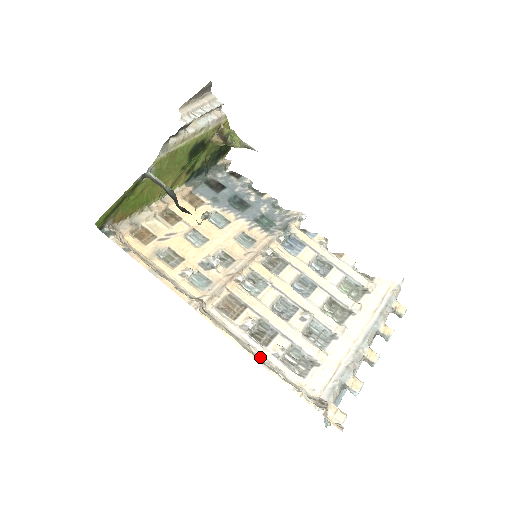
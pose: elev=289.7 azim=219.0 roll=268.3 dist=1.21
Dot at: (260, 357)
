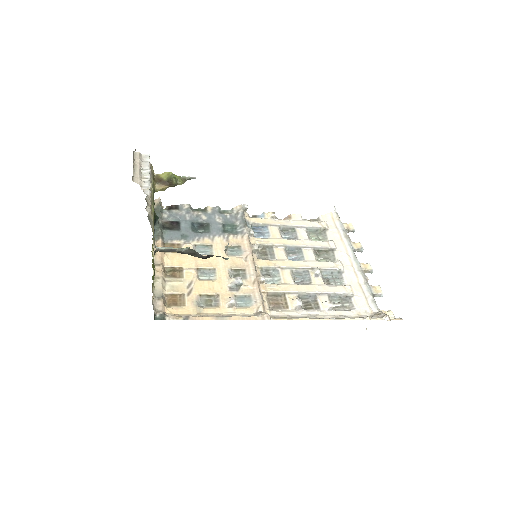
Dot at: occluded
